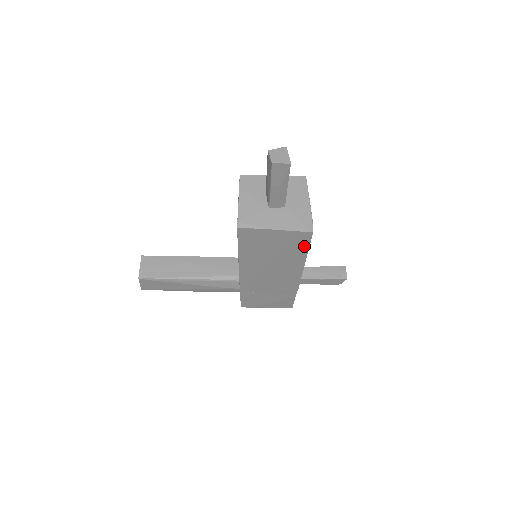
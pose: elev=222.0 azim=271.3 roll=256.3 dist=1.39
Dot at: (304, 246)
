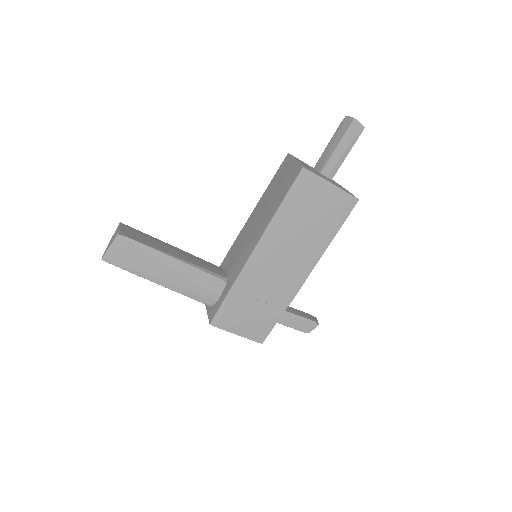
Dot at: (340, 220)
